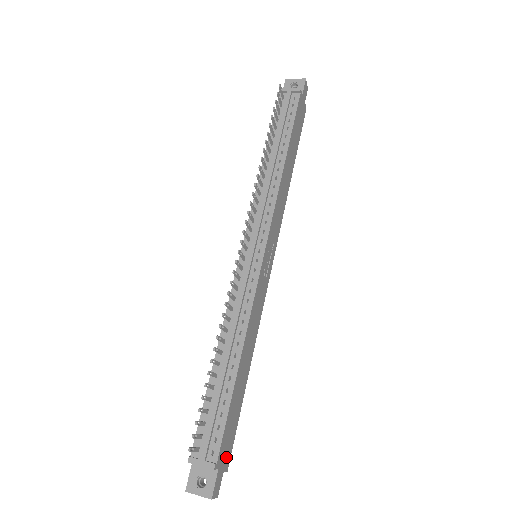
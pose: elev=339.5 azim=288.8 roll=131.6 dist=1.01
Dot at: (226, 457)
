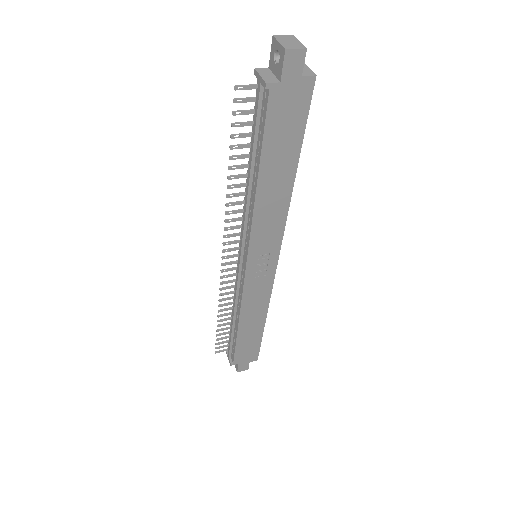
Dot at: (250, 357)
